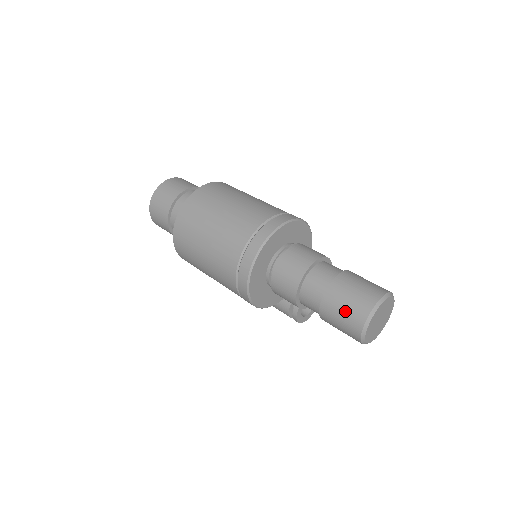
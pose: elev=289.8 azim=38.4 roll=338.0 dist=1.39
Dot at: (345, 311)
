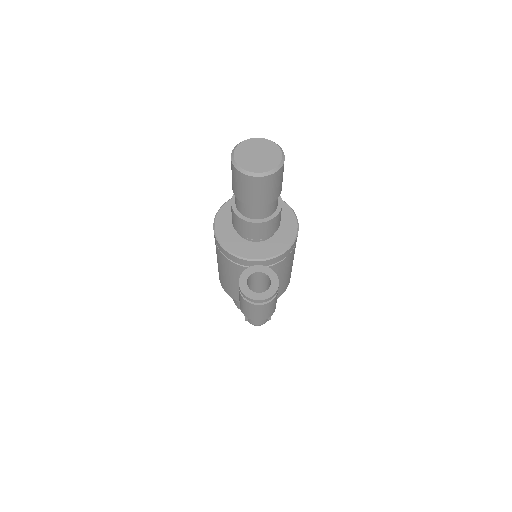
Dot at: occluded
